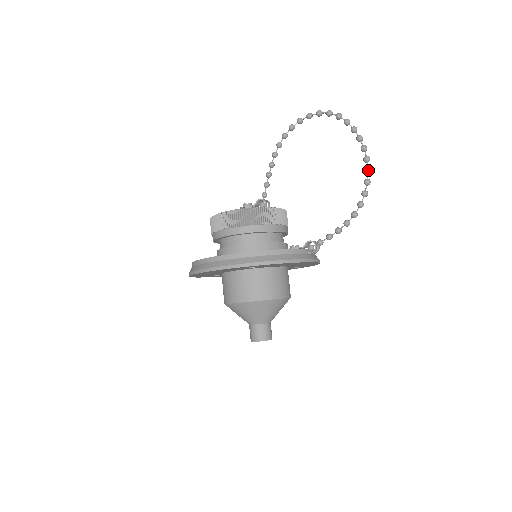
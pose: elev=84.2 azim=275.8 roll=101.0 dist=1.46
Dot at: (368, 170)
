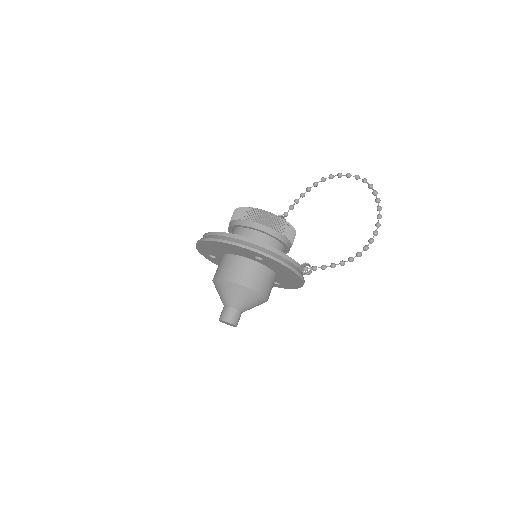
Dot at: (376, 232)
